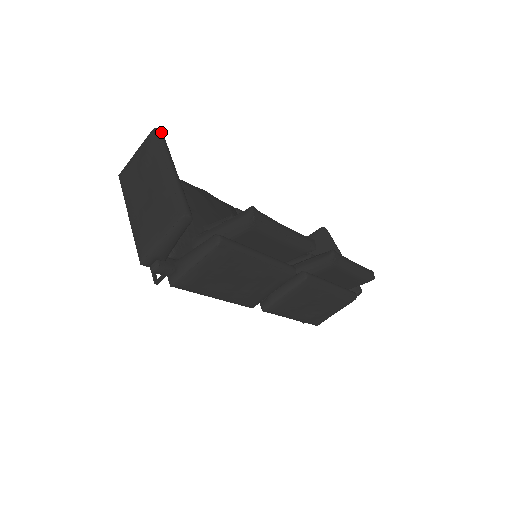
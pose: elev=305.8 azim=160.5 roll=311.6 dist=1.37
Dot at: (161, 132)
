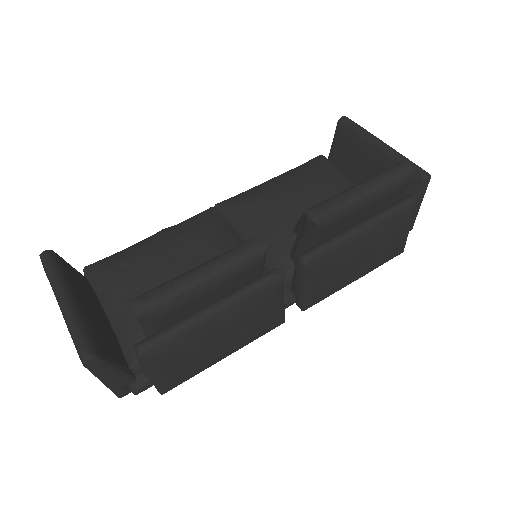
Dot at: (44, 256)
